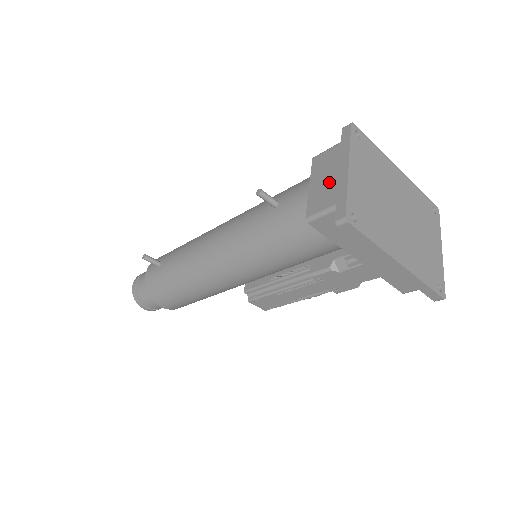
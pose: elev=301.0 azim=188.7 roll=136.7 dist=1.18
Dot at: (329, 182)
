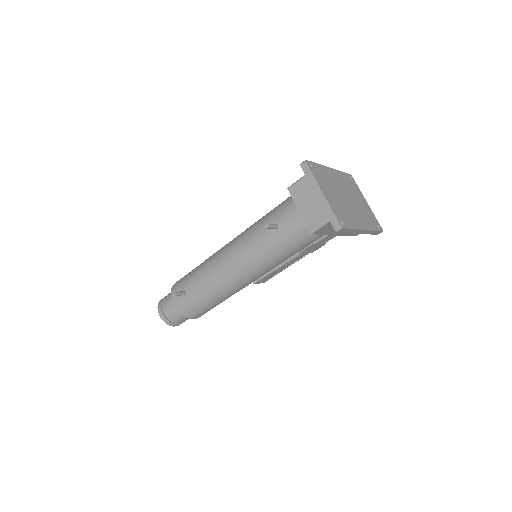
Dot at: (314, 205)
